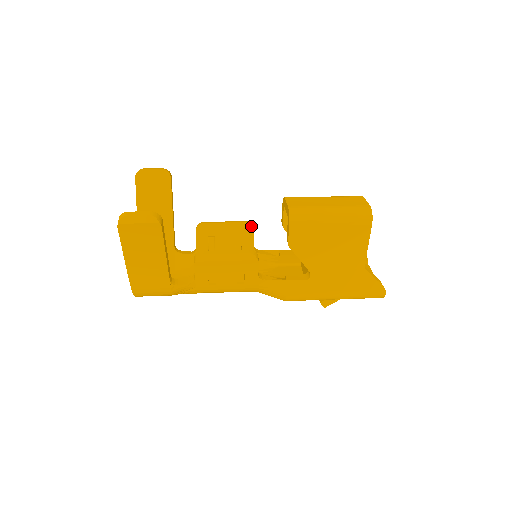
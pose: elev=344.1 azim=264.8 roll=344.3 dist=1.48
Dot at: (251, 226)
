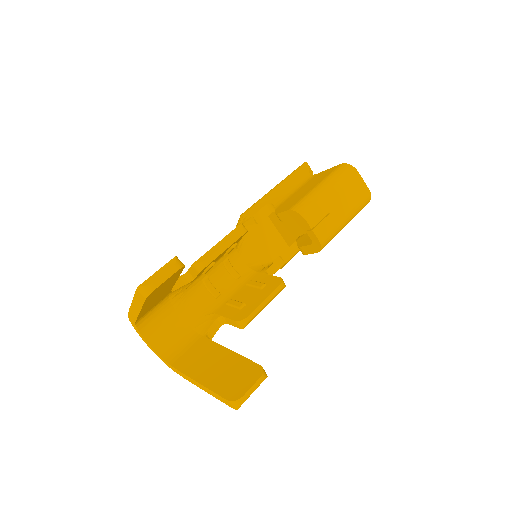
Dot at: occluded
